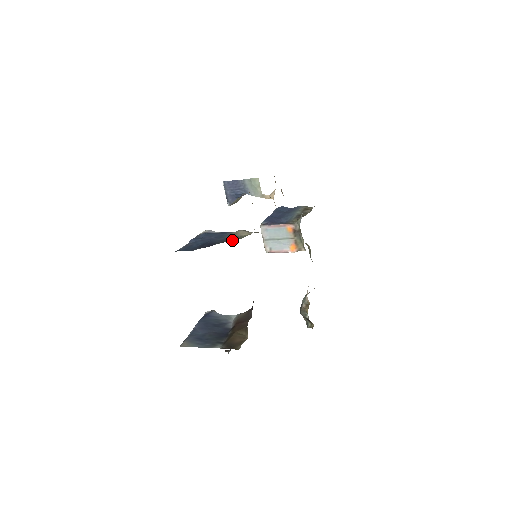
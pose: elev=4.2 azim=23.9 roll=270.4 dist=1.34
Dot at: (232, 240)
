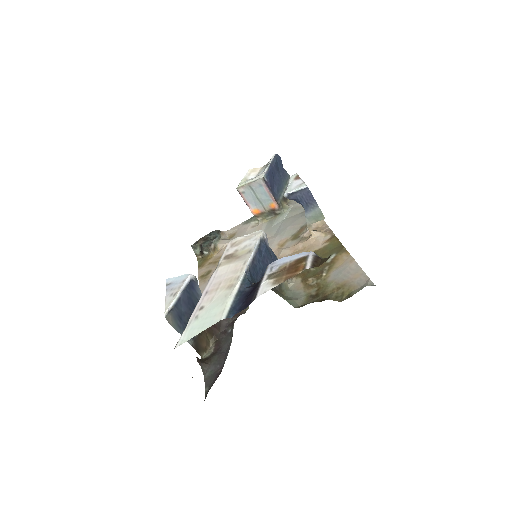
Dot at: (280, 289)
